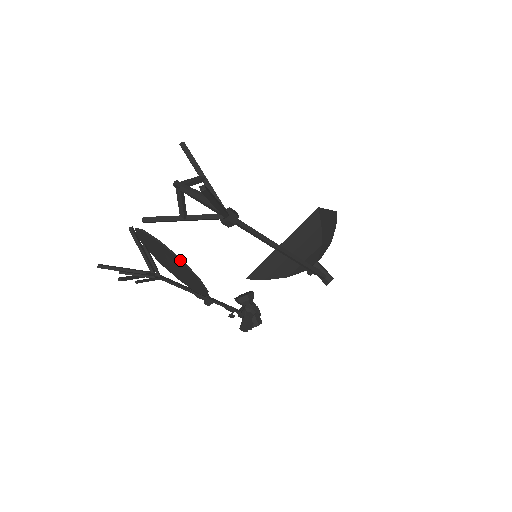
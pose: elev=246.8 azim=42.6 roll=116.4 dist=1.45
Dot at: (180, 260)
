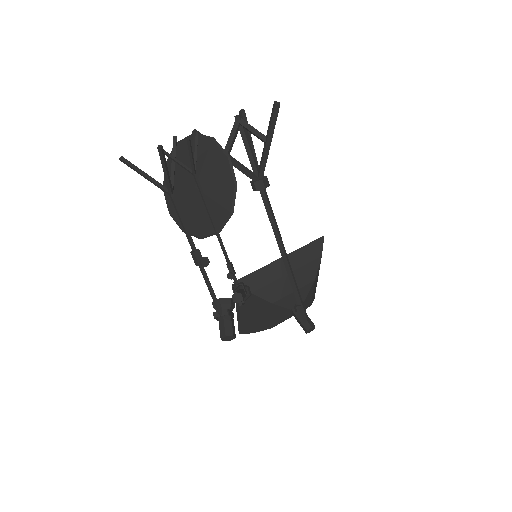
Dot at: (228, 157)
